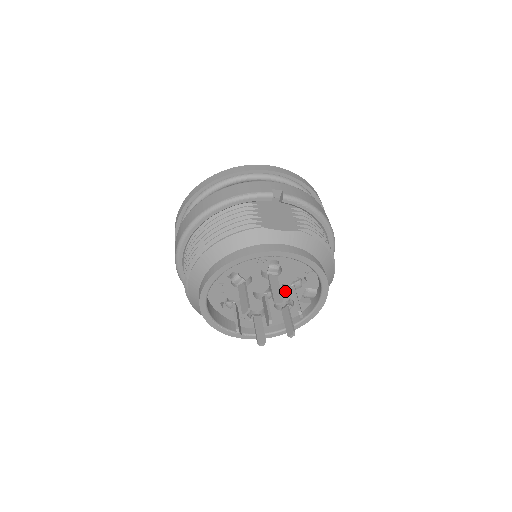
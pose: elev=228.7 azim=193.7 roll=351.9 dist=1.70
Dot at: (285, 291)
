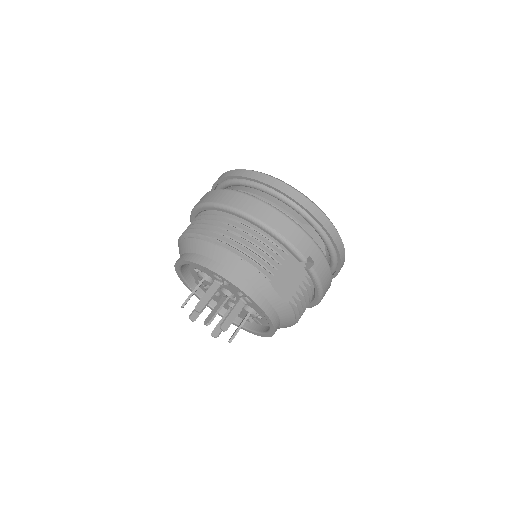
Dot at: occluded
